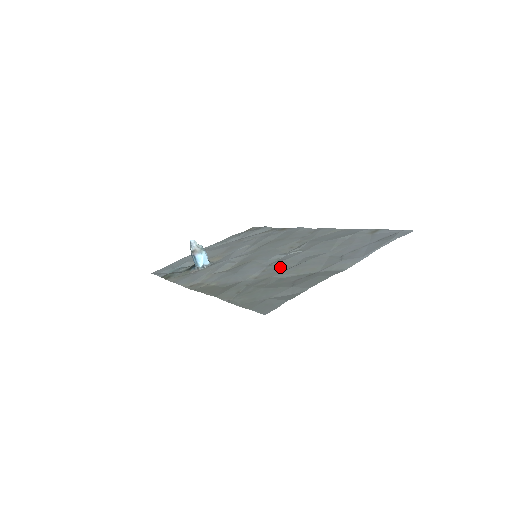
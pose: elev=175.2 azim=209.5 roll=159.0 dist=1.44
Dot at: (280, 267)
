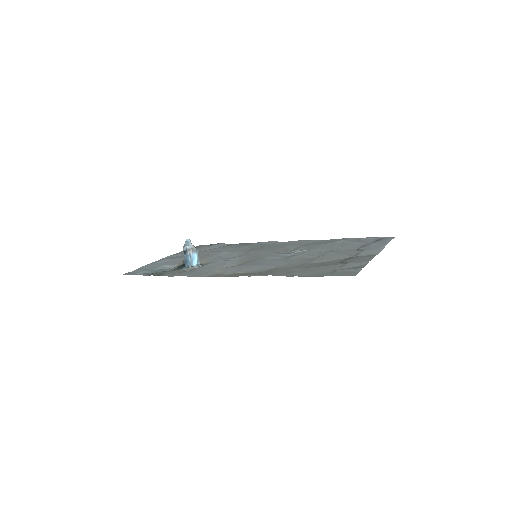
Dot at: (303, 258)
